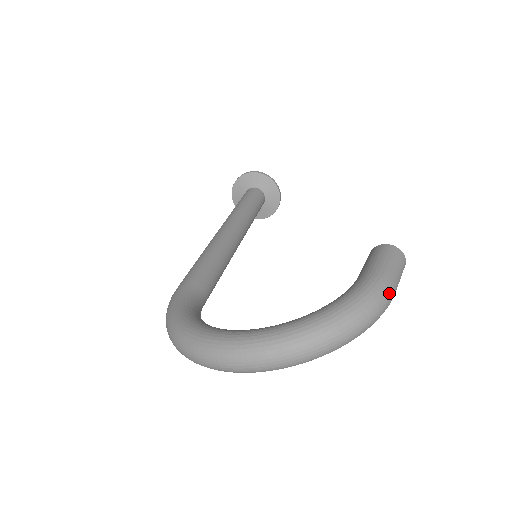
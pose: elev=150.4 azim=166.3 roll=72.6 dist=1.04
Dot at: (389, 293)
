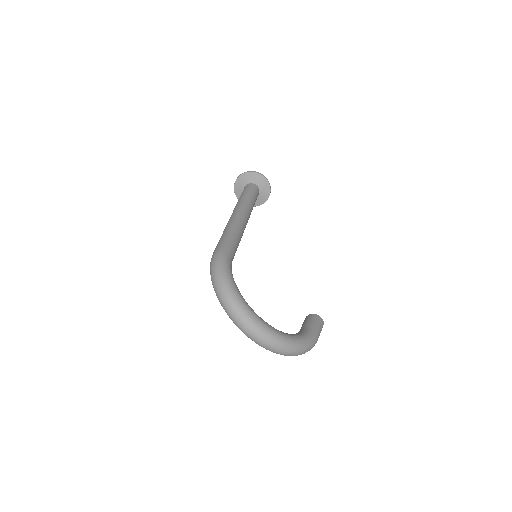
Dot at: occluded
